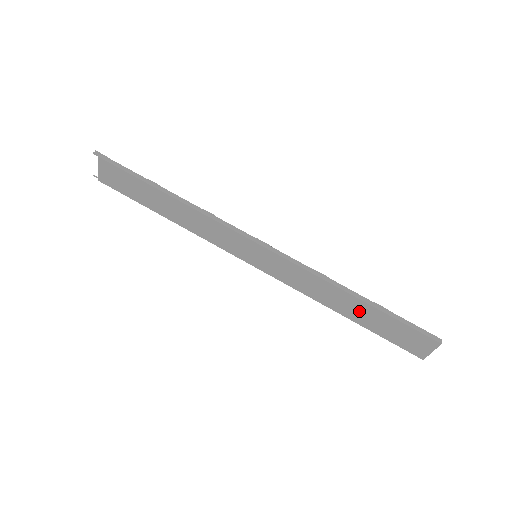
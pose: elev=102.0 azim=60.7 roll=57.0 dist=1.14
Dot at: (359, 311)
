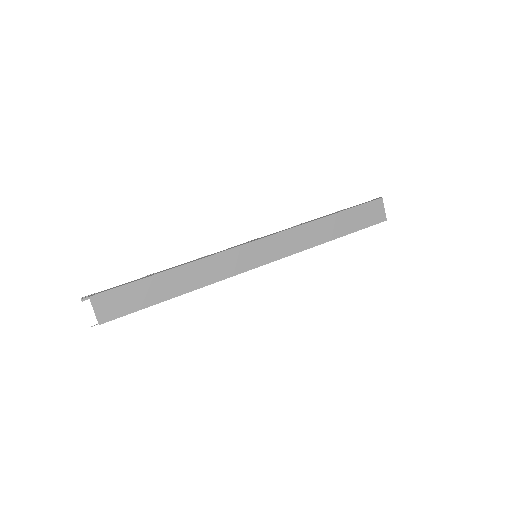
Dot at: (336, 225)
